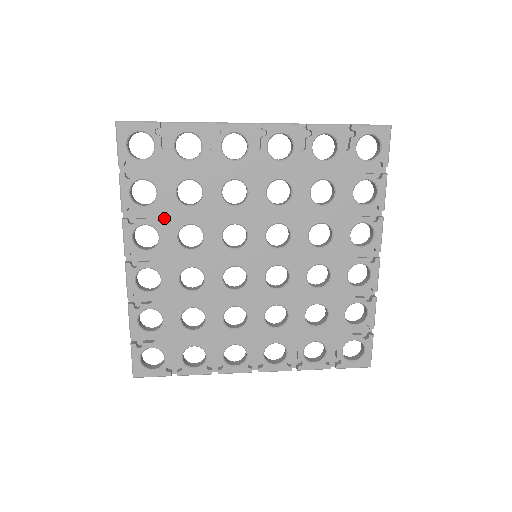
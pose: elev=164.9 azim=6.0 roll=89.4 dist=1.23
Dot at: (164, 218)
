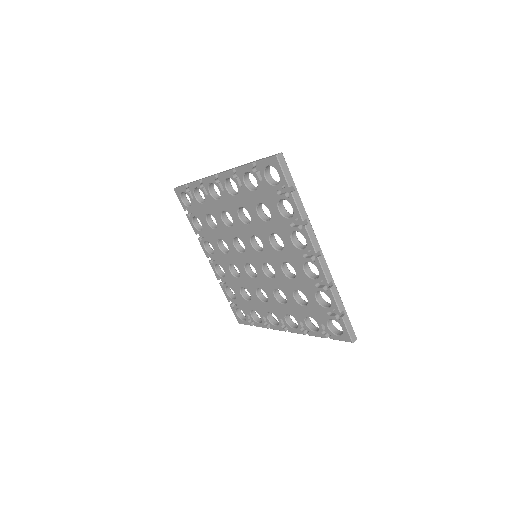
Dot at: (209, 236)
